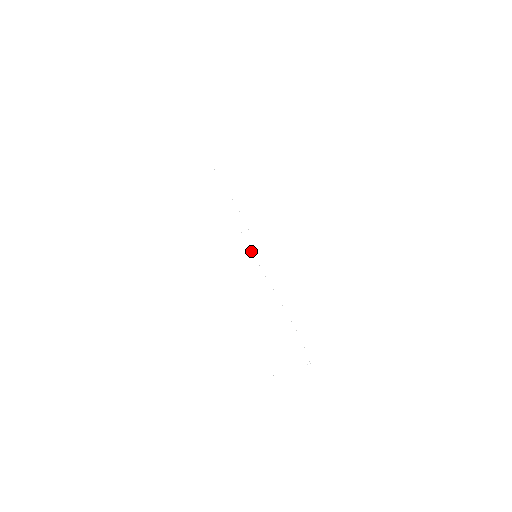
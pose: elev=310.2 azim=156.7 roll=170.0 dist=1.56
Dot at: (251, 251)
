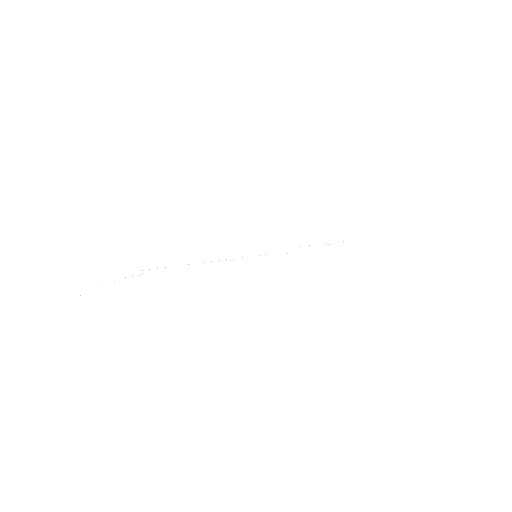
Dot at: occluded
